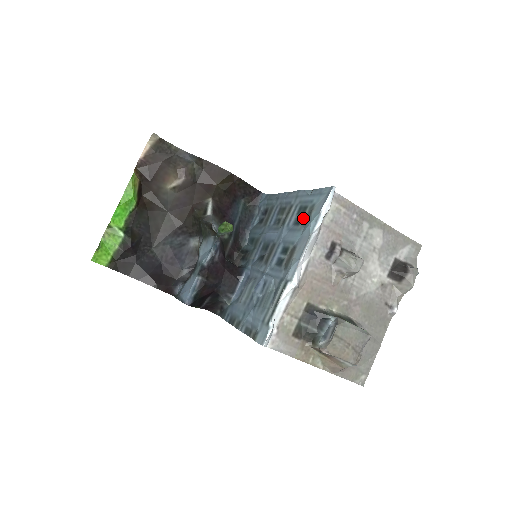
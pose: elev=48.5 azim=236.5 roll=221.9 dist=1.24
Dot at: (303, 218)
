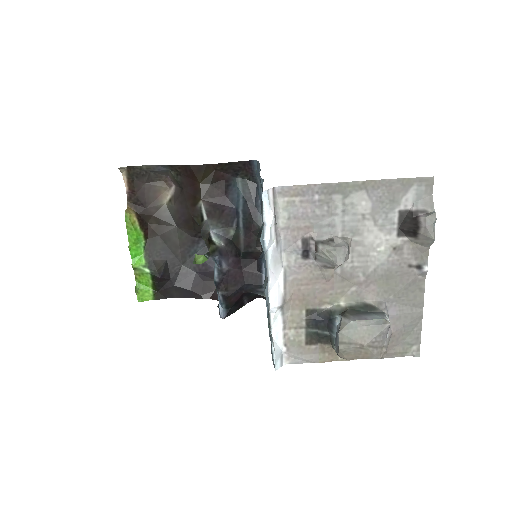
Dot at: occluded
